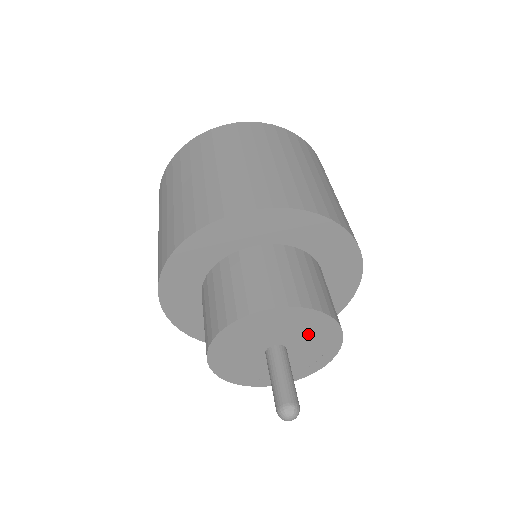
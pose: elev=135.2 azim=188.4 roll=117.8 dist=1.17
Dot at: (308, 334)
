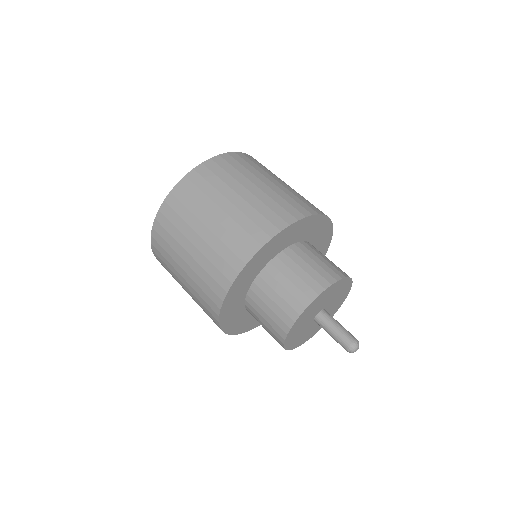
Dot at: (337, 299)
